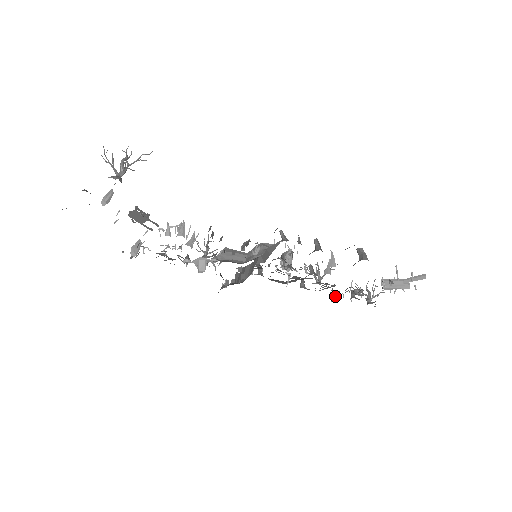
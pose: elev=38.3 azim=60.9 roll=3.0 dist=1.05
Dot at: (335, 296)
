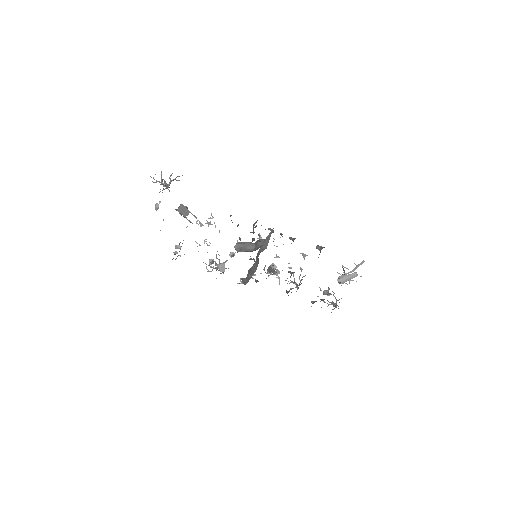
Dot at: (312, 303)
